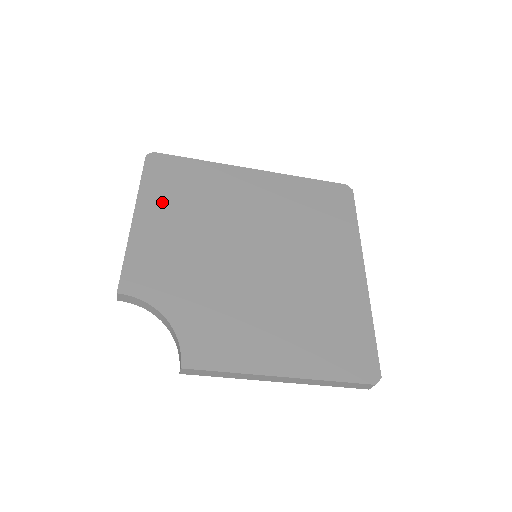
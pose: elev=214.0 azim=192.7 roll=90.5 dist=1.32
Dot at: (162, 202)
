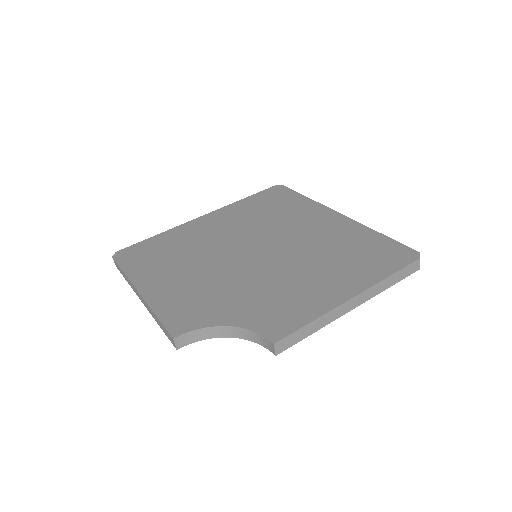
Dot at: (153, 271)
